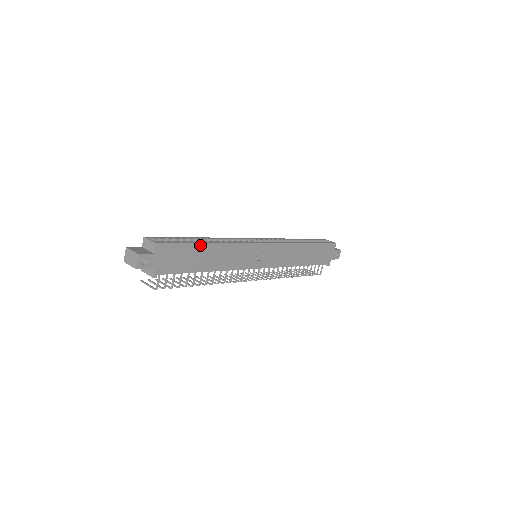
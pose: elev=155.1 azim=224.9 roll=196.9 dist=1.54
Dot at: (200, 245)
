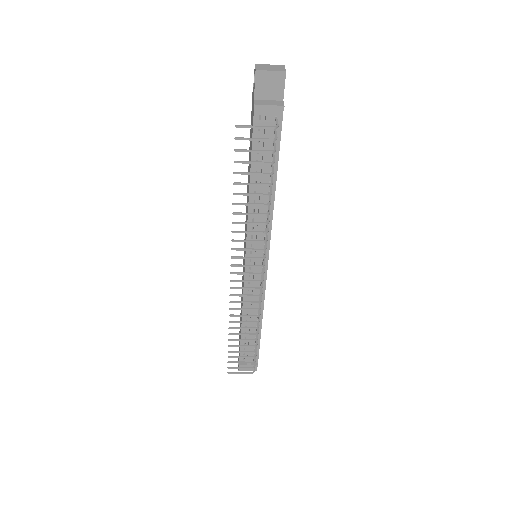
Dot at: occluded
